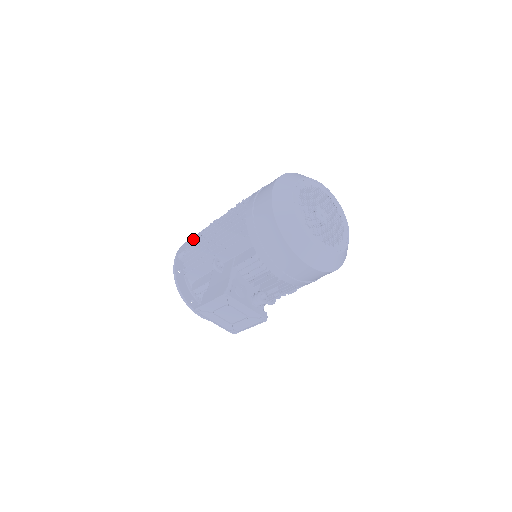
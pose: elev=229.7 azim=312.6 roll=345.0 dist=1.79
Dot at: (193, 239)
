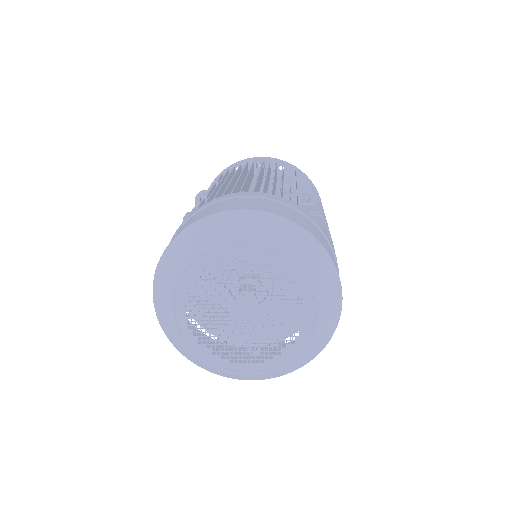
Dot at: occluded
